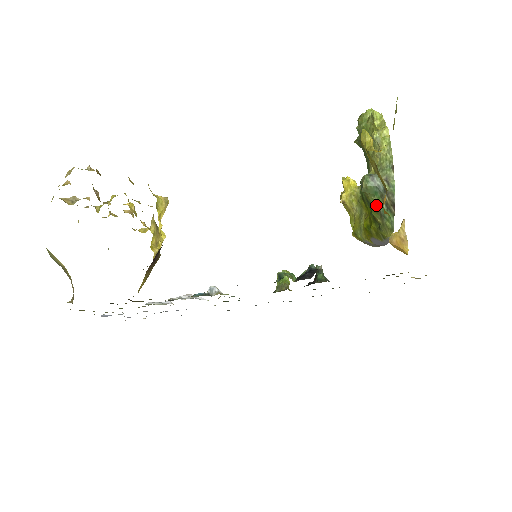
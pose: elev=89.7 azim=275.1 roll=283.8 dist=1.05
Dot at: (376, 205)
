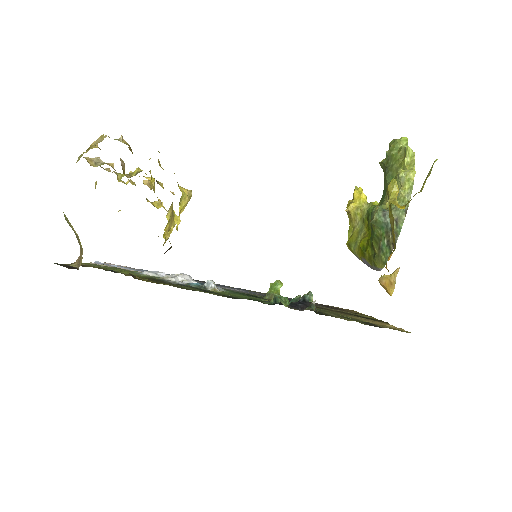
Dot at: (379, 237)
